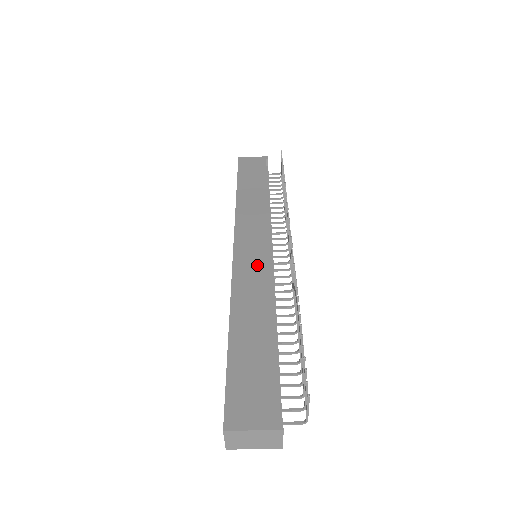
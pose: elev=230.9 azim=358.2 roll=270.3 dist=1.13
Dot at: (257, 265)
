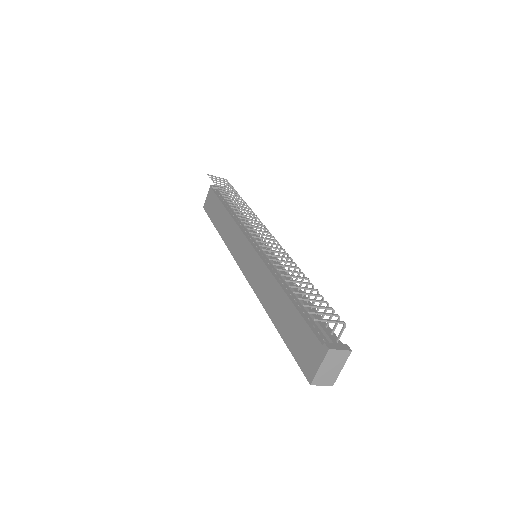
Dot at: (255, 266)
